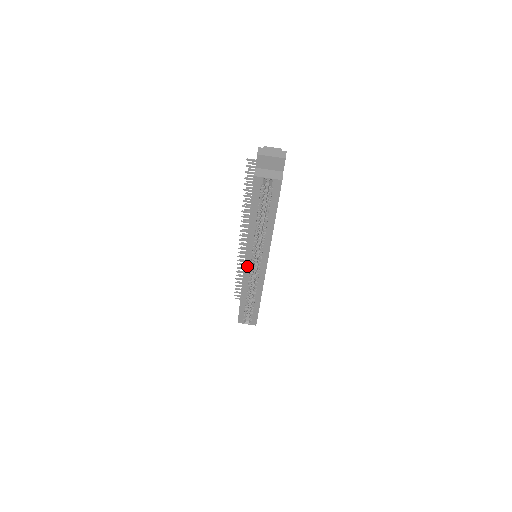
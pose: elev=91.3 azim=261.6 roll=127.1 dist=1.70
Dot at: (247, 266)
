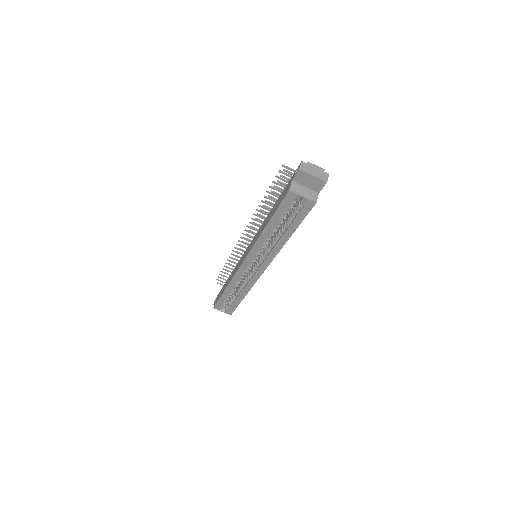
Dot at: (245, 264)
